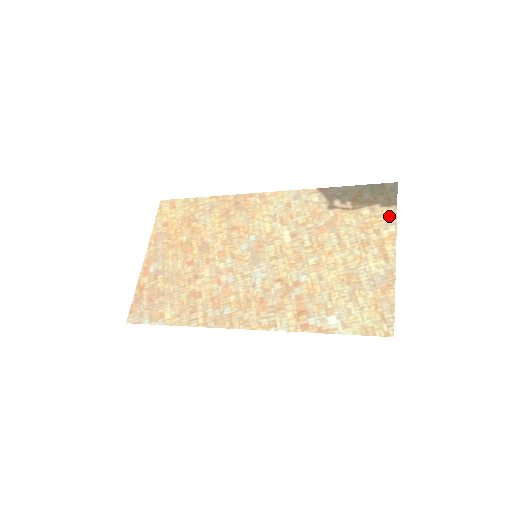
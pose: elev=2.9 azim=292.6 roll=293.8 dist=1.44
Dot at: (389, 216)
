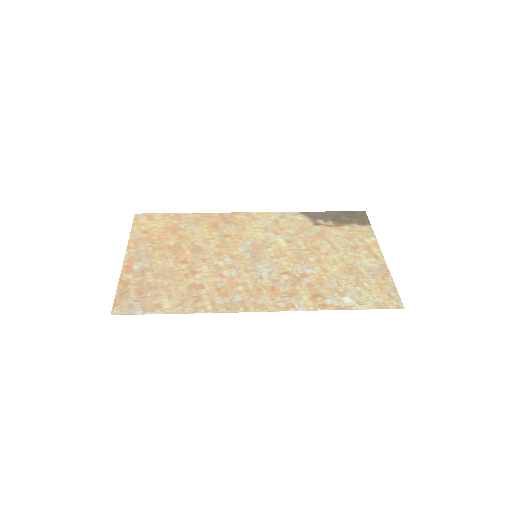
Dot at: (367, 231)
